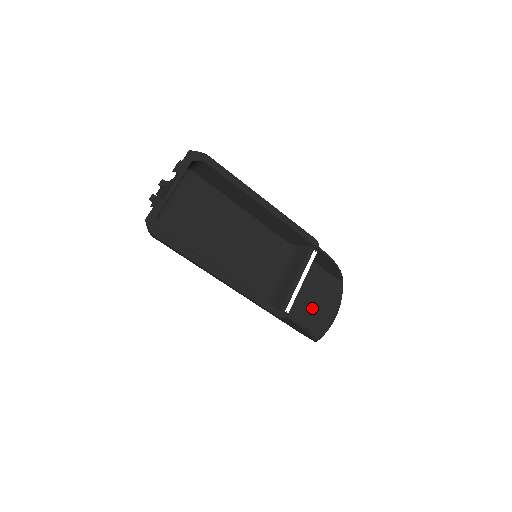
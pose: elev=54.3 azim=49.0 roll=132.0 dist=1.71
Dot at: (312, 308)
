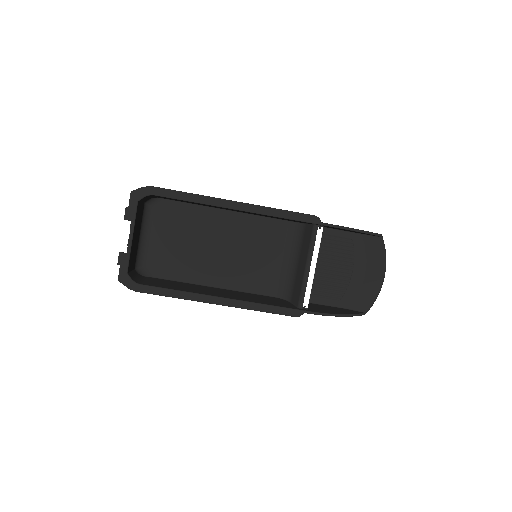
Dot at: (349, 280)
